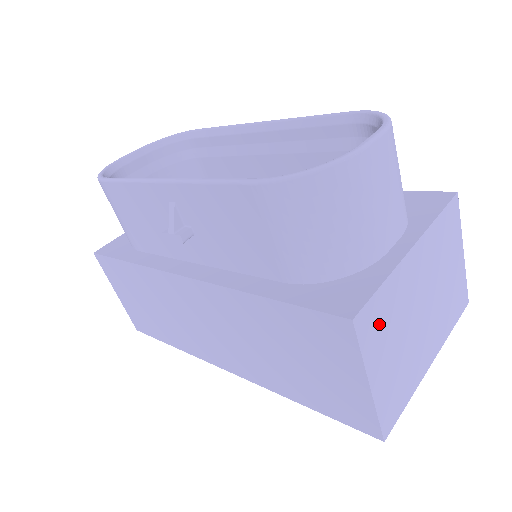
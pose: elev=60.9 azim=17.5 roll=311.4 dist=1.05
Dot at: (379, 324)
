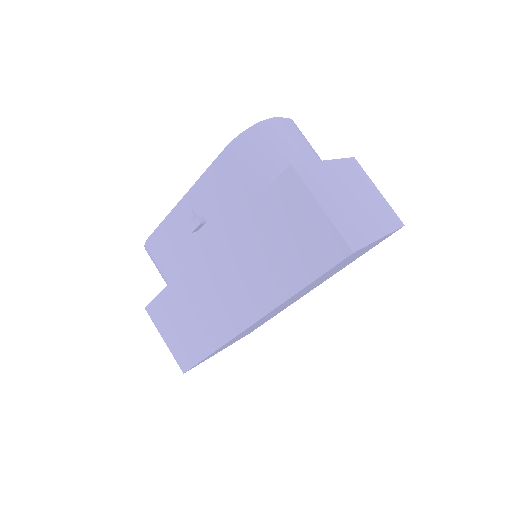
Dot at: (315, 180)
